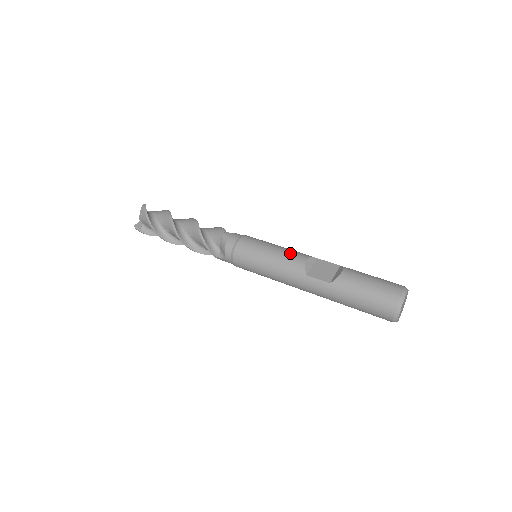
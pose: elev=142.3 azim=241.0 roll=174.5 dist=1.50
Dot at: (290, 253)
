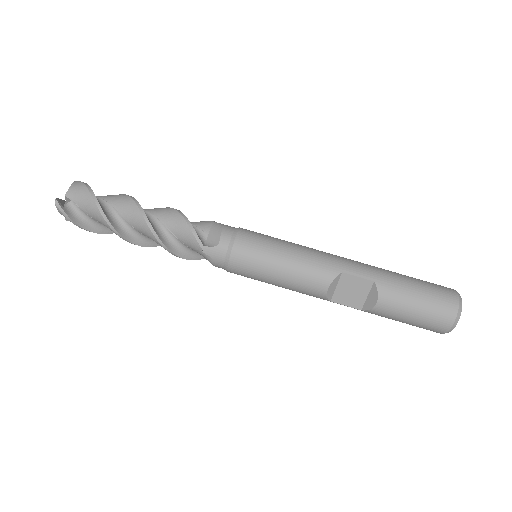
Dot at: (304, 280)
